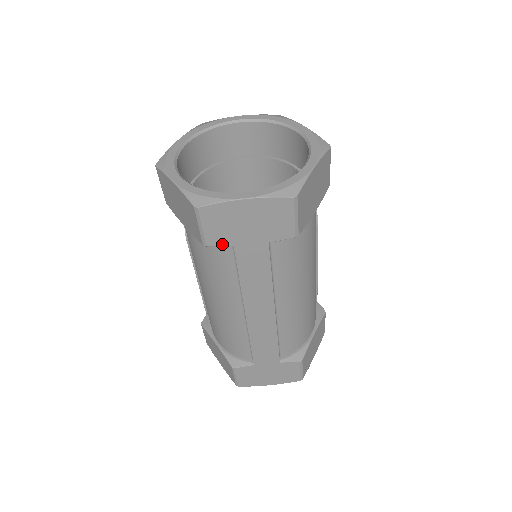
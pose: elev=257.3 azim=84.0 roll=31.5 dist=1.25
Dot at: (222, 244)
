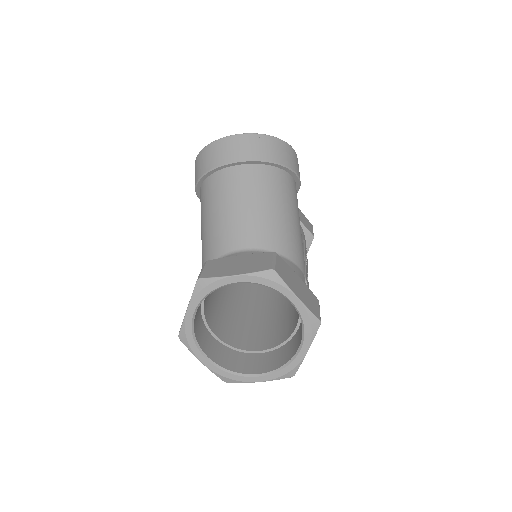
Dot at: occluded
